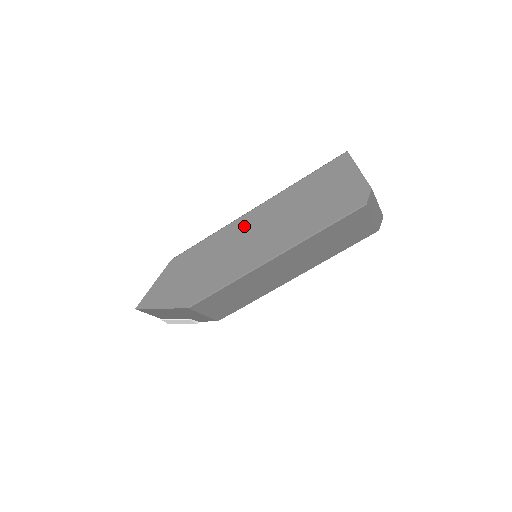
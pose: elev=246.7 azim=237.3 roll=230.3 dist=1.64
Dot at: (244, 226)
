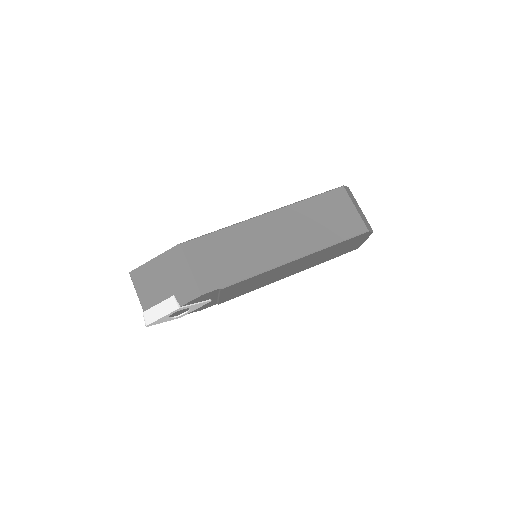
Dot at: occluded
